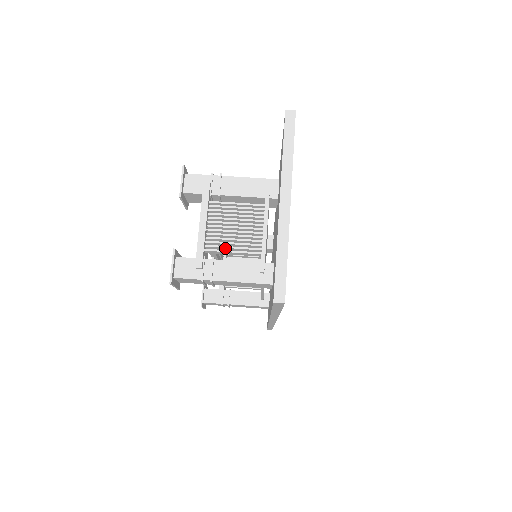
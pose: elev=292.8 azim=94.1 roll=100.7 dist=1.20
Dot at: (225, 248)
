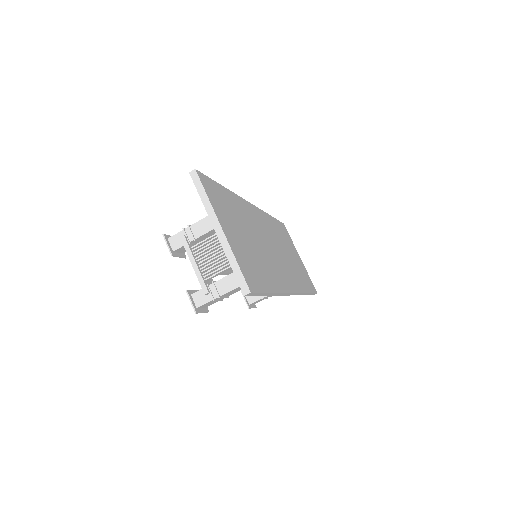
Dot at: (216, 271)
